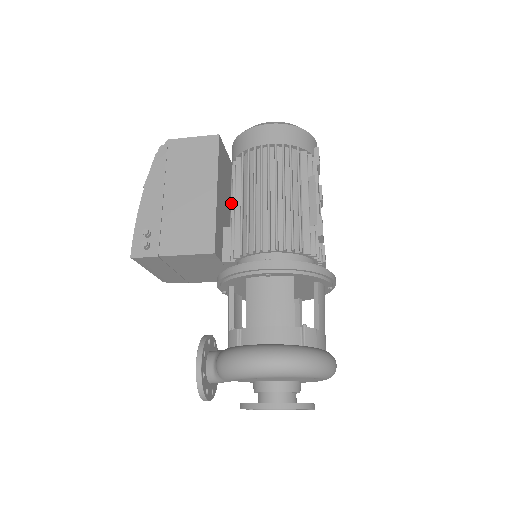
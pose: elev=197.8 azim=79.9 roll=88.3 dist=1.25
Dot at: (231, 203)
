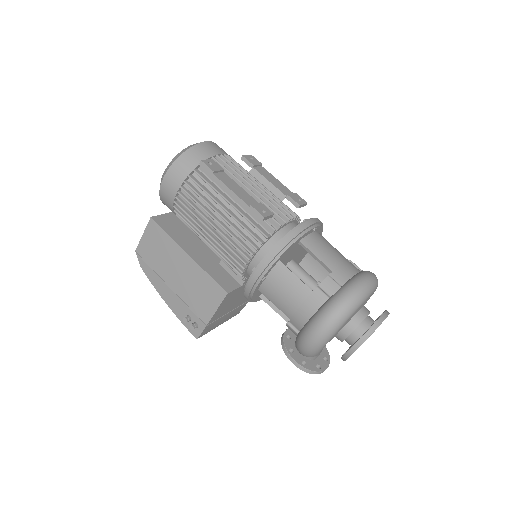
Dot at: occluded
